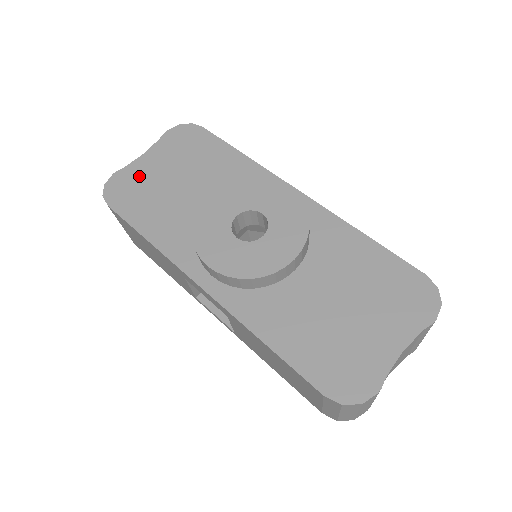
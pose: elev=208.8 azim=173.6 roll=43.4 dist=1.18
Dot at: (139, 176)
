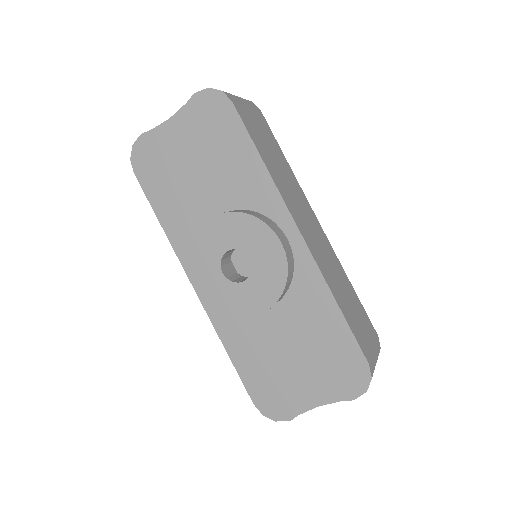
Dot at: (162, 148)
